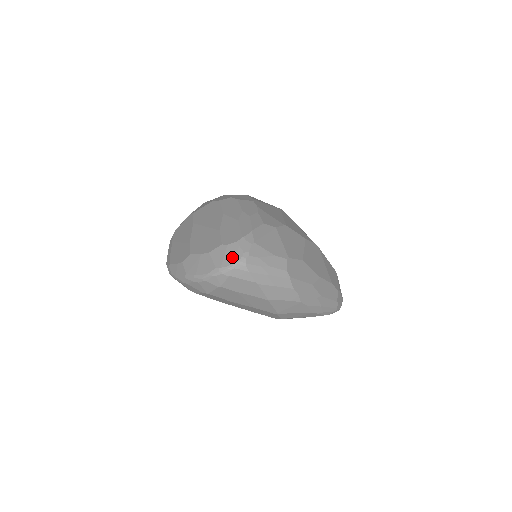
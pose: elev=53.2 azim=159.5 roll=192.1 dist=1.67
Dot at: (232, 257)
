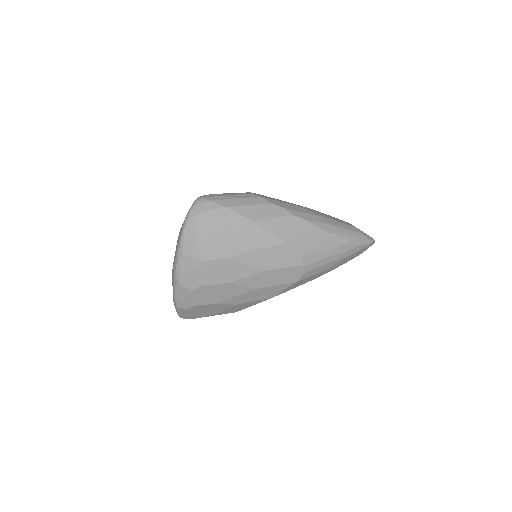
Dot at: occluded
